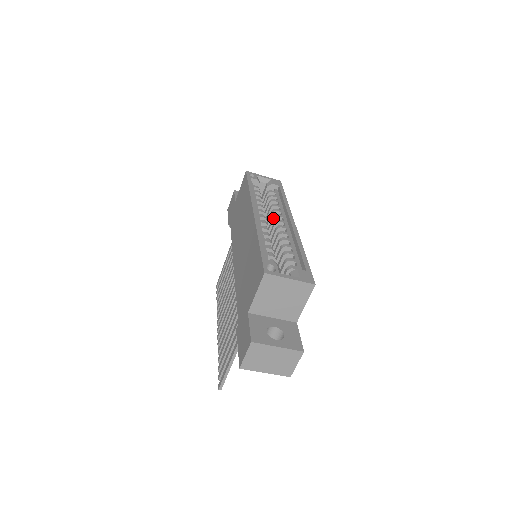
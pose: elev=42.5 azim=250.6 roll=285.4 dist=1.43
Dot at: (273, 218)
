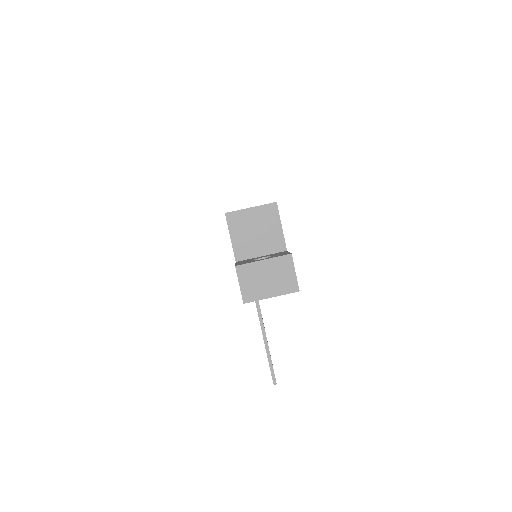
Dot at: occluded
